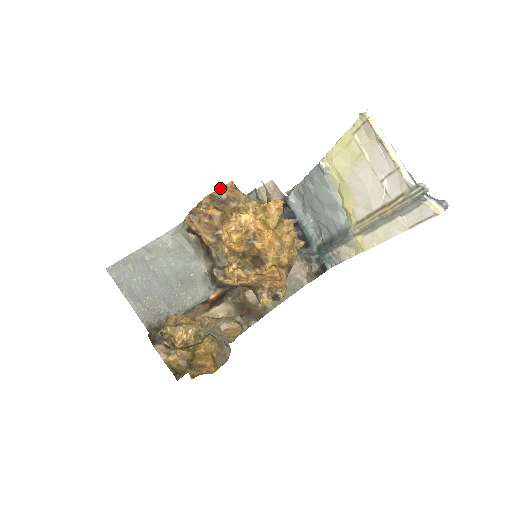
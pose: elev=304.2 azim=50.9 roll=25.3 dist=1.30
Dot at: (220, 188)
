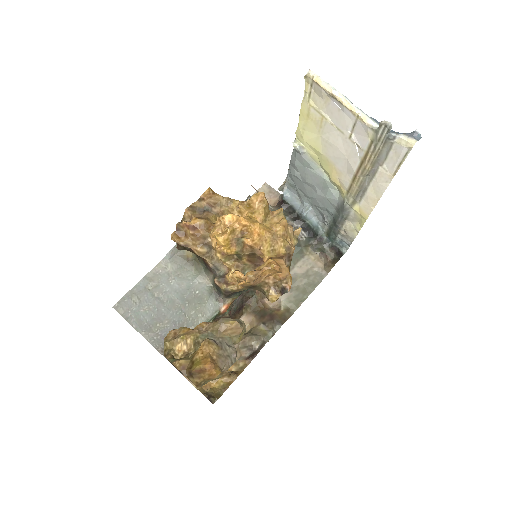
Dot at: (199, 198)
